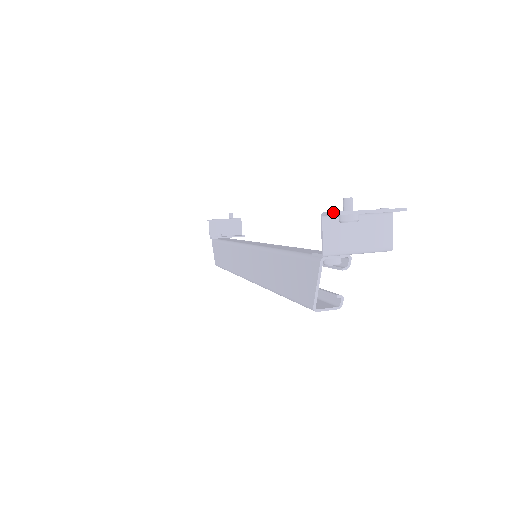
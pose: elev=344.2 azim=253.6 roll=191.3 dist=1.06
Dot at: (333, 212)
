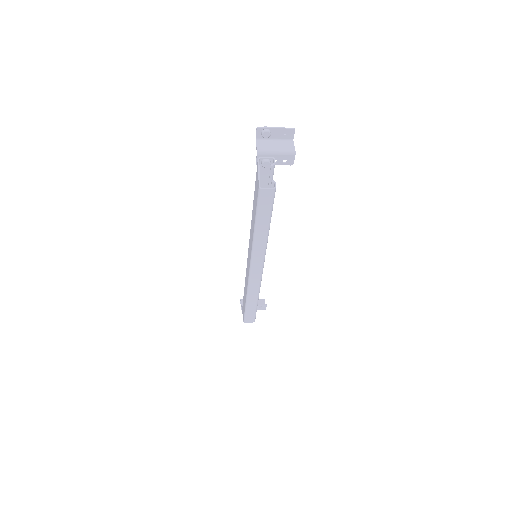
Dot at: (256, 128)
